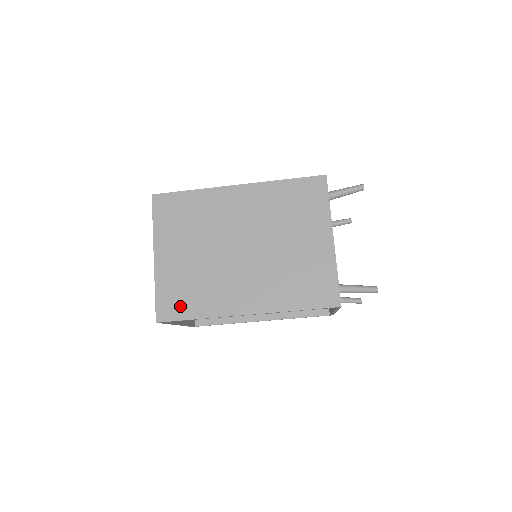
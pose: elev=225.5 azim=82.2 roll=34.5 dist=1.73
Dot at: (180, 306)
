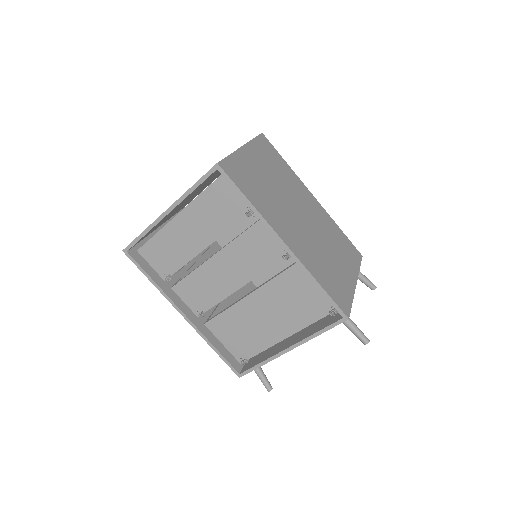
Dot at: (242, 181)
